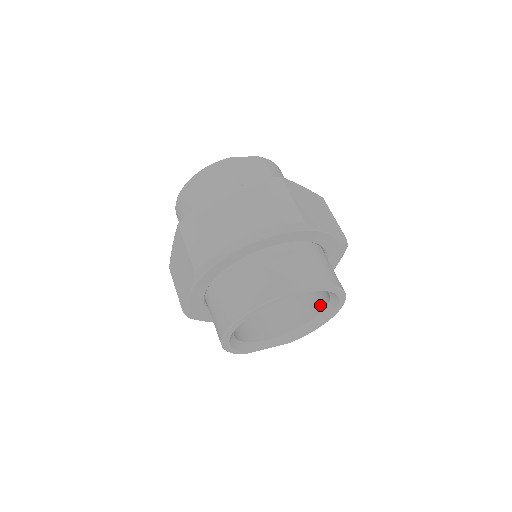
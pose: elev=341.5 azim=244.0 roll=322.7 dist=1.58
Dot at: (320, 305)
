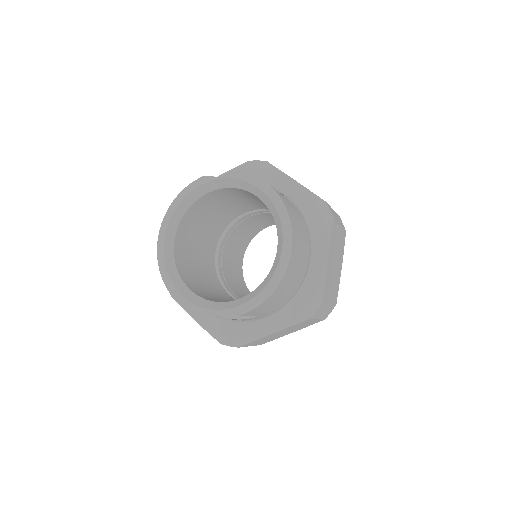
Dot at: occluded
